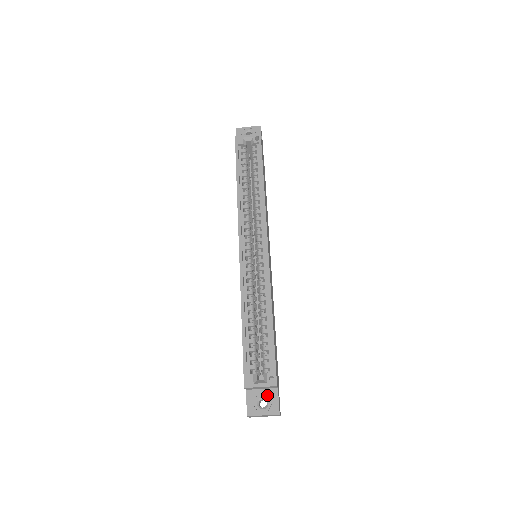
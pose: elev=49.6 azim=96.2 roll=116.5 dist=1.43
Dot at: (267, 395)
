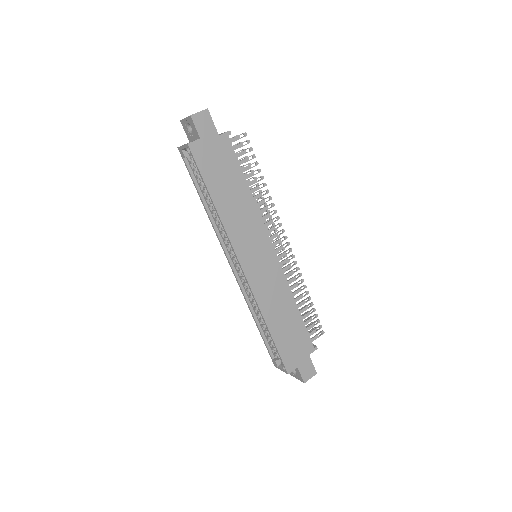
Dot at: occluded
